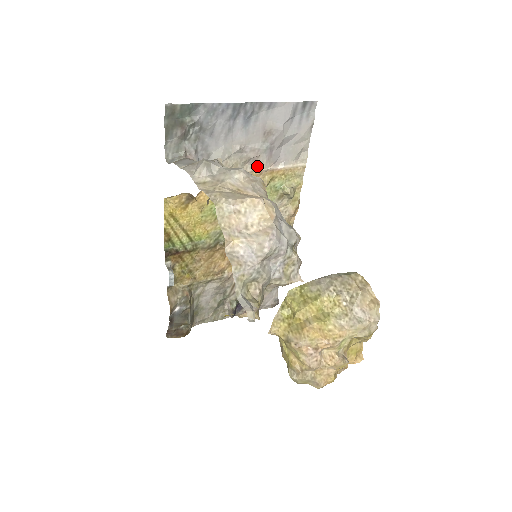
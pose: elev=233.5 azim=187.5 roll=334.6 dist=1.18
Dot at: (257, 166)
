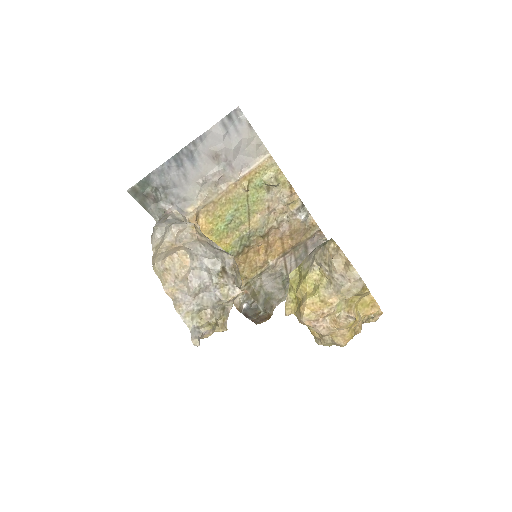
Dot at: (229, 181)
